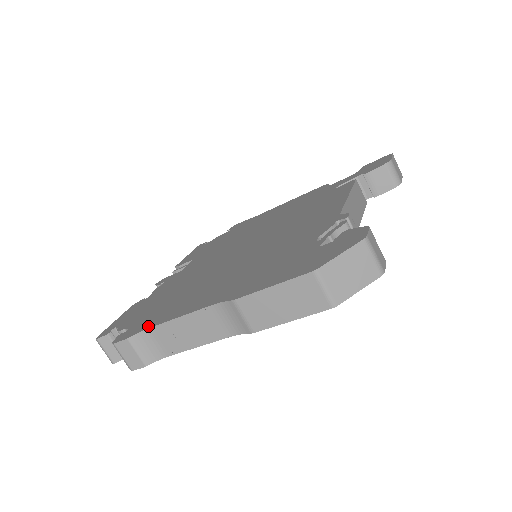
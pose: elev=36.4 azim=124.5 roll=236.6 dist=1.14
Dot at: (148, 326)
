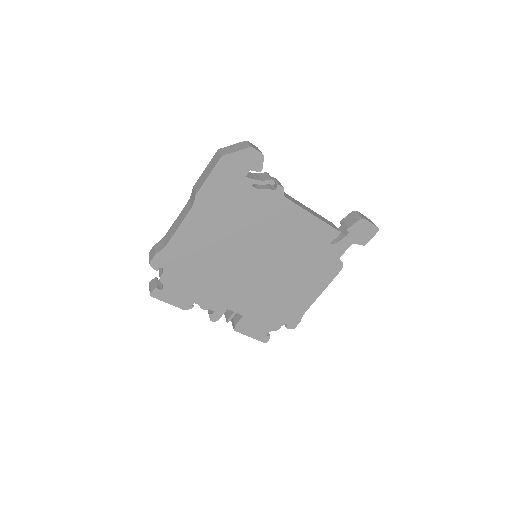
Dot at: occluded
